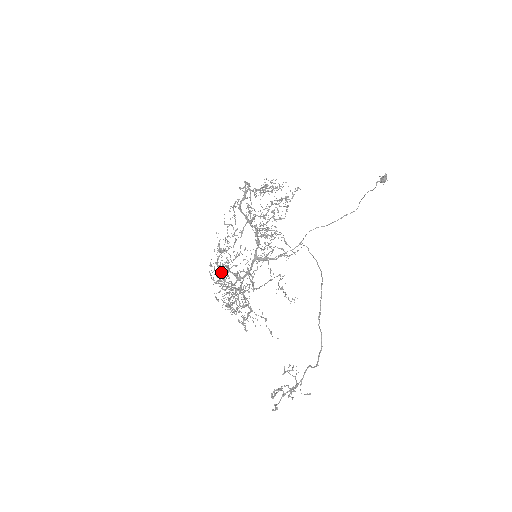
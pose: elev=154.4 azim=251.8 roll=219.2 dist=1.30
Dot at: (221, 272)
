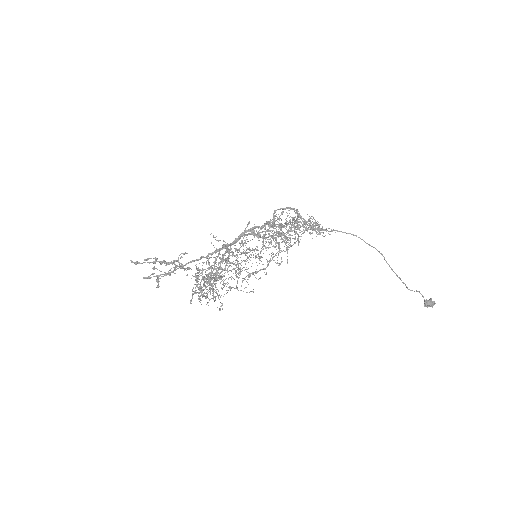
Dot at: occluded
